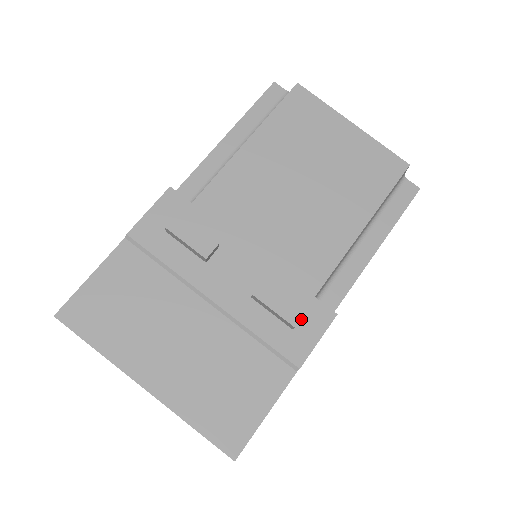
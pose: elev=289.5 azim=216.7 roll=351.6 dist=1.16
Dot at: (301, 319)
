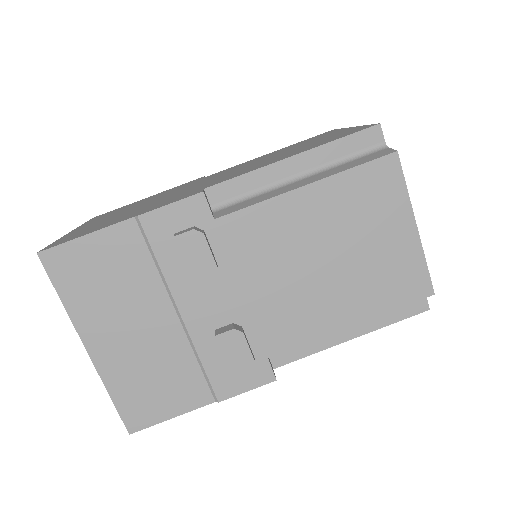
Dot at: occluded
